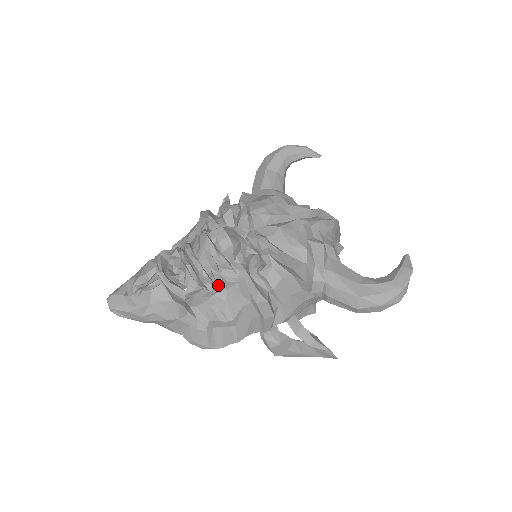
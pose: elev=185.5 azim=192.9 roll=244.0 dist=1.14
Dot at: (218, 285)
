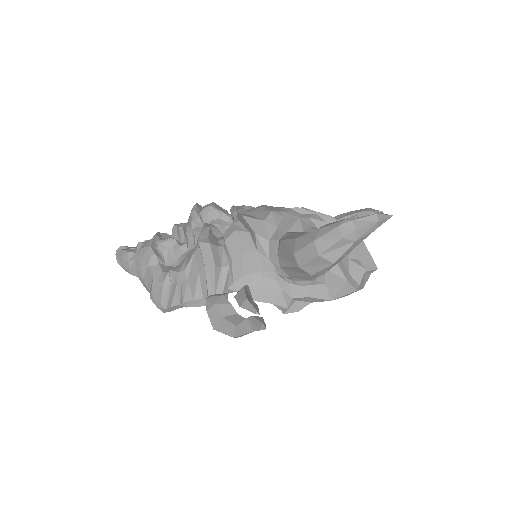
Dot at: (190, 243)
